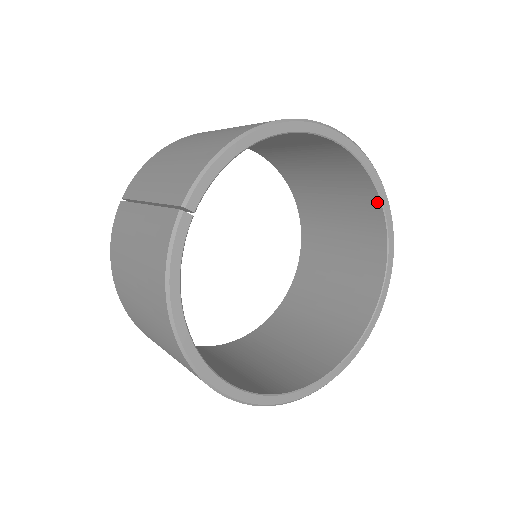
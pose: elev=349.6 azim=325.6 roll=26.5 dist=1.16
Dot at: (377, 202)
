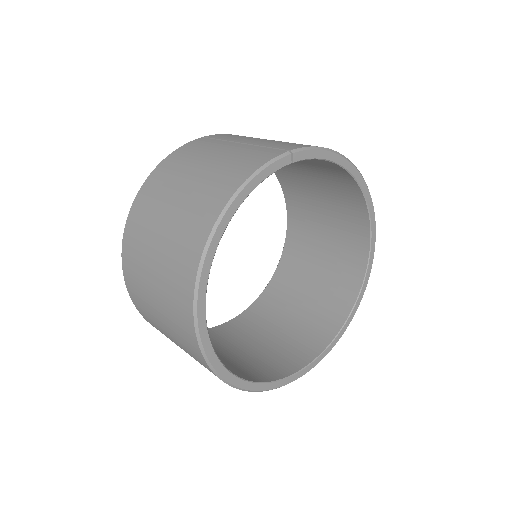
Dot at: (356, 290)
